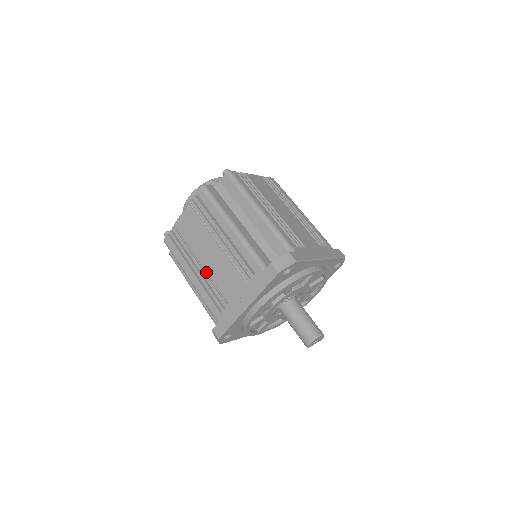
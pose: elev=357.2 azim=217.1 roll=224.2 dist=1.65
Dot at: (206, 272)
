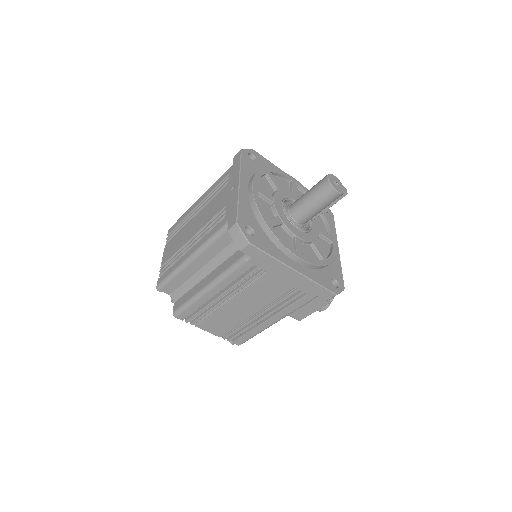
Dot at: (199, 234)
